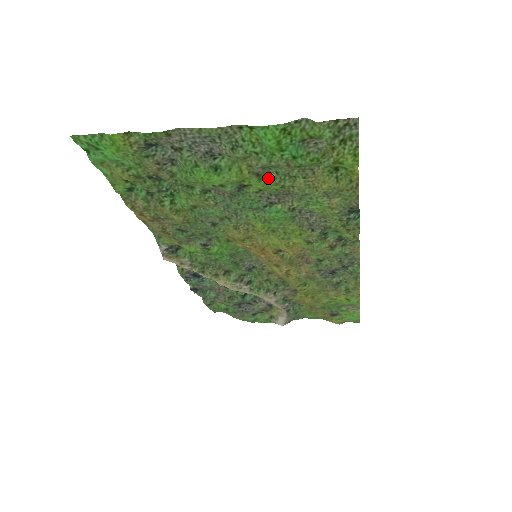
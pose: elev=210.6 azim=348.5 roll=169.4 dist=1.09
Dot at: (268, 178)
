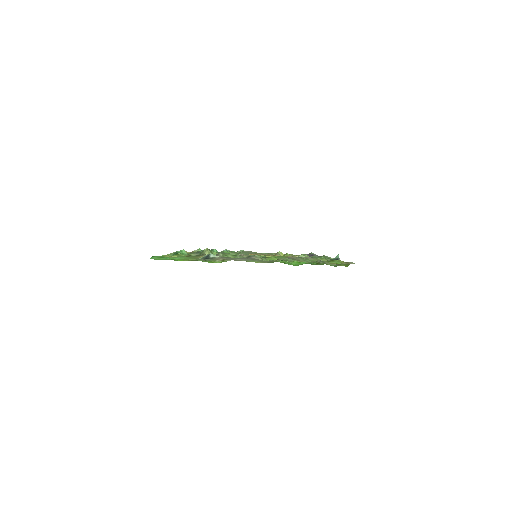
Dot at: occluded
